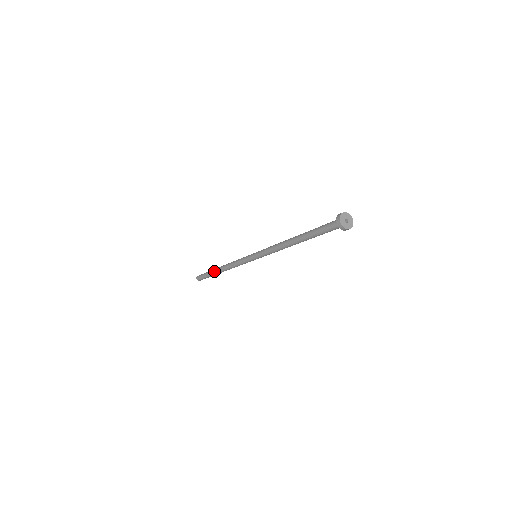
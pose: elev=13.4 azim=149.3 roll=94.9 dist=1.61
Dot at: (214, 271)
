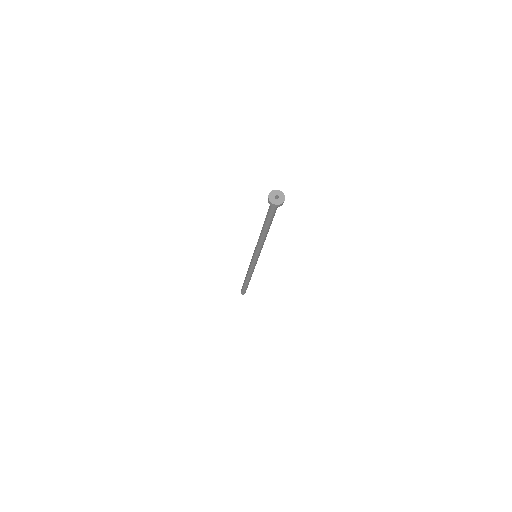
Dot at: occluded
